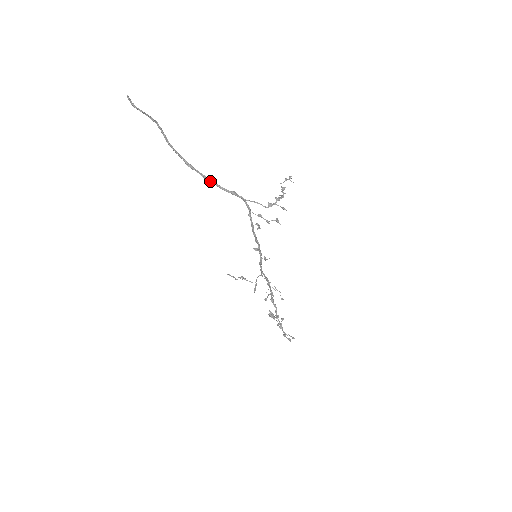
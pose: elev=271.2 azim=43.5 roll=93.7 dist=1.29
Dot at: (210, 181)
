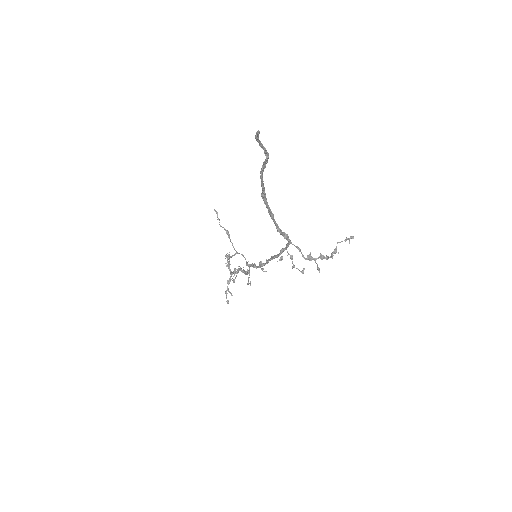
Dot at: (272, 219)
